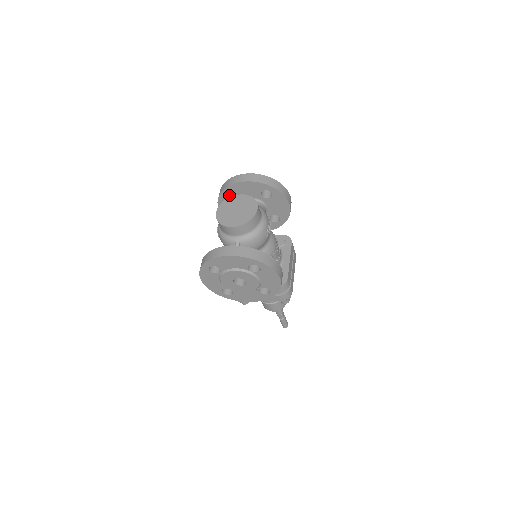
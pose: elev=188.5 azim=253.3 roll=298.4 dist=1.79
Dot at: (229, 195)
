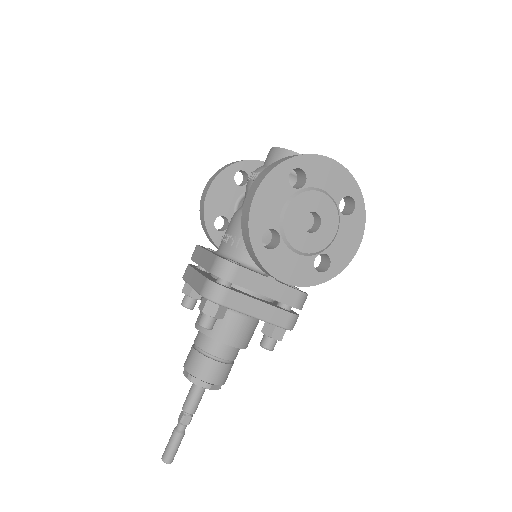
Dot at: occluded
